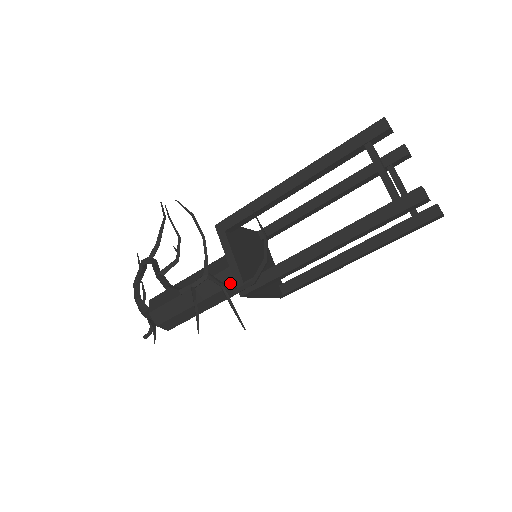
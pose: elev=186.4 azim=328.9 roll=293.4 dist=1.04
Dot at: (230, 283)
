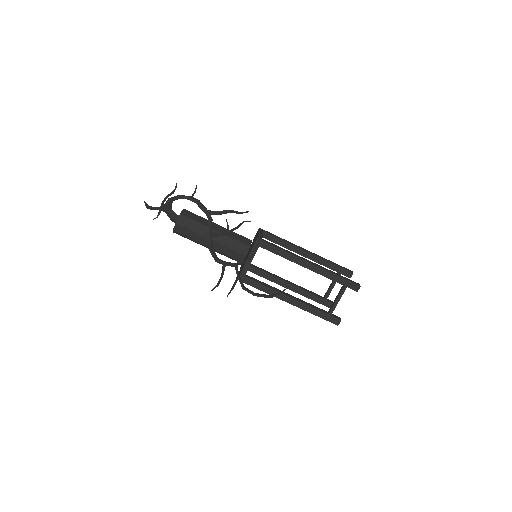
Dot at: (234, 258)
